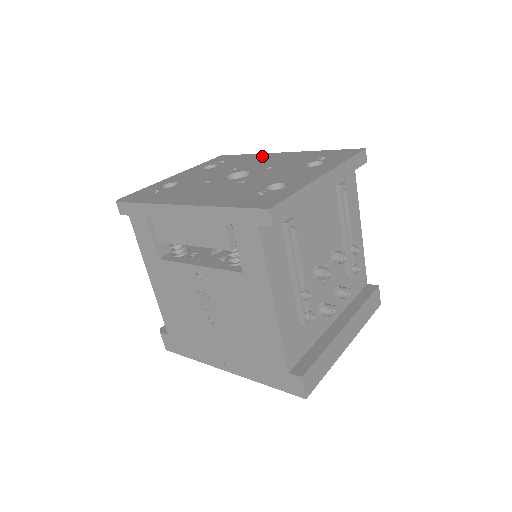
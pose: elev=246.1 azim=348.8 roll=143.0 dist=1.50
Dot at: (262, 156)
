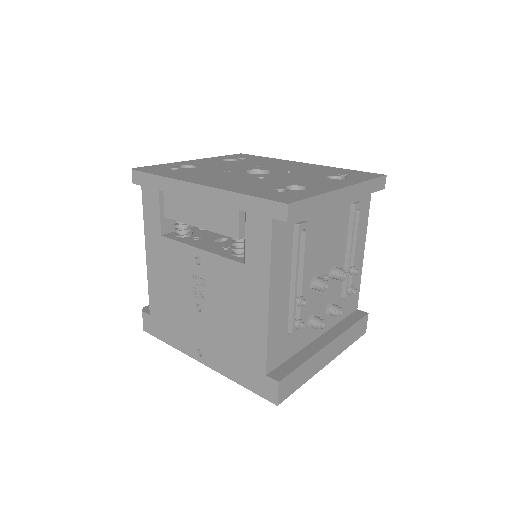
Dot at: (283, 161)
